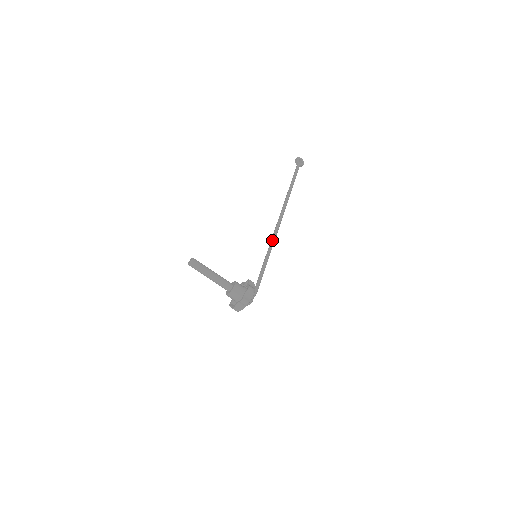
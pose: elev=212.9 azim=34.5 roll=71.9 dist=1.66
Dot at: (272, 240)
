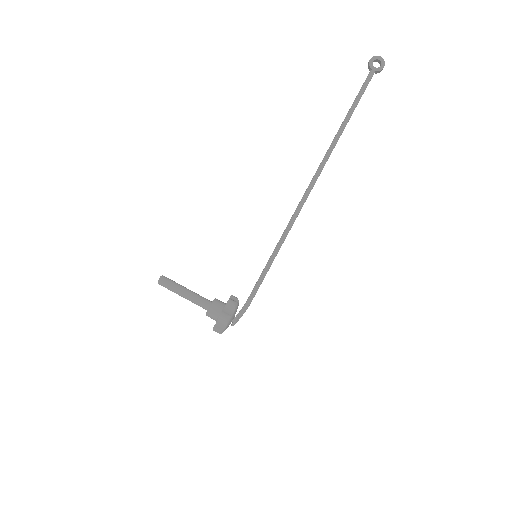
Dot at: (286, 227)
